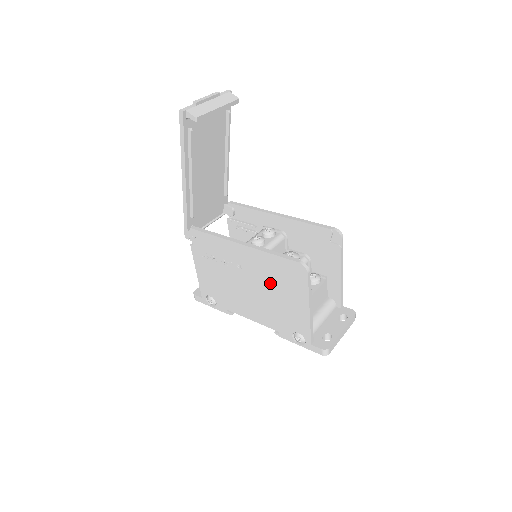
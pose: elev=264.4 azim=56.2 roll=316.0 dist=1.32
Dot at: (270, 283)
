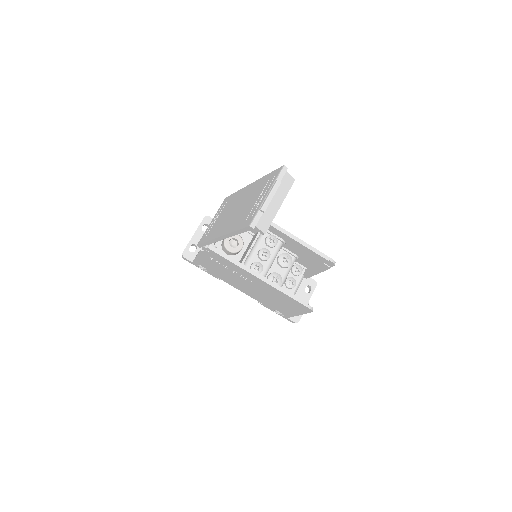
Dot at: (273, 296)
